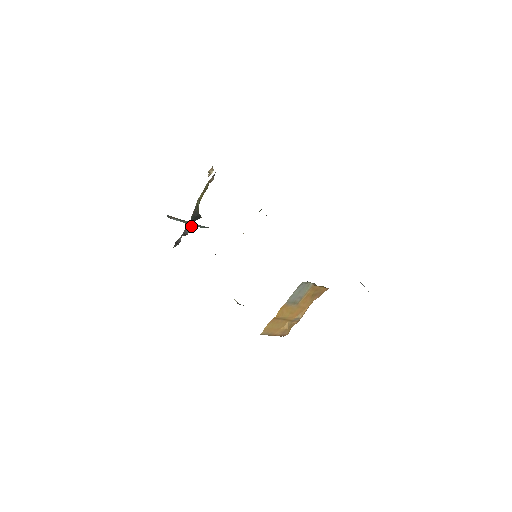
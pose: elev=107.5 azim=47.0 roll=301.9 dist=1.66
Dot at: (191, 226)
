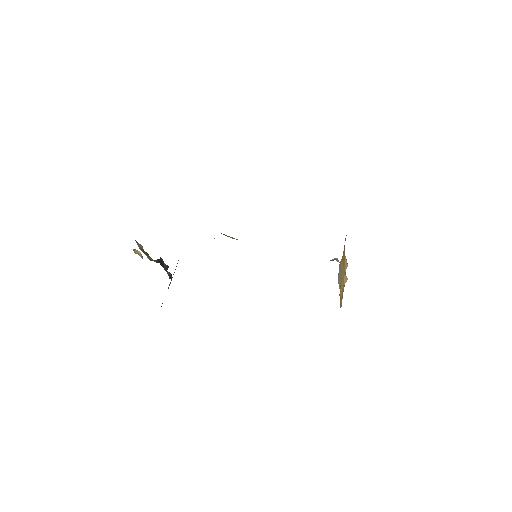
Dot at: (163, 262)
